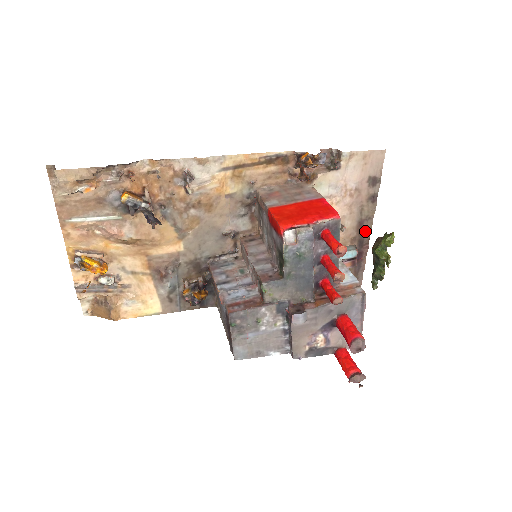
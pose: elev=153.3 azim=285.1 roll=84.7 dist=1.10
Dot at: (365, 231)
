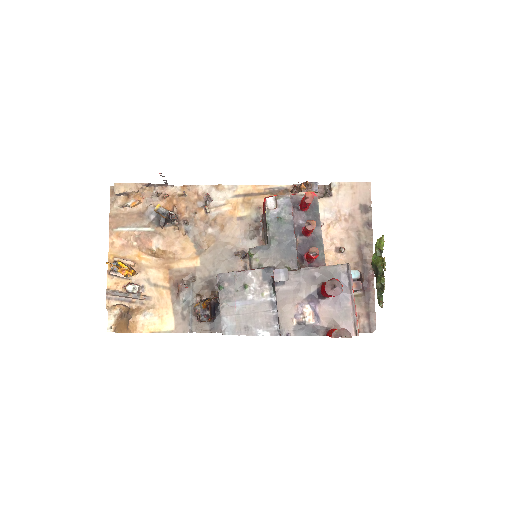
Dot at: (367, 258)
